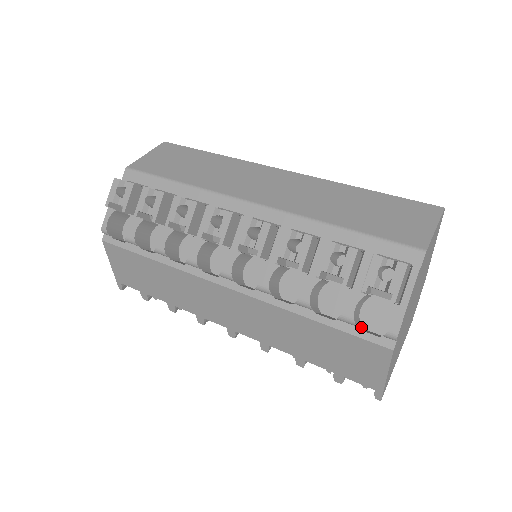
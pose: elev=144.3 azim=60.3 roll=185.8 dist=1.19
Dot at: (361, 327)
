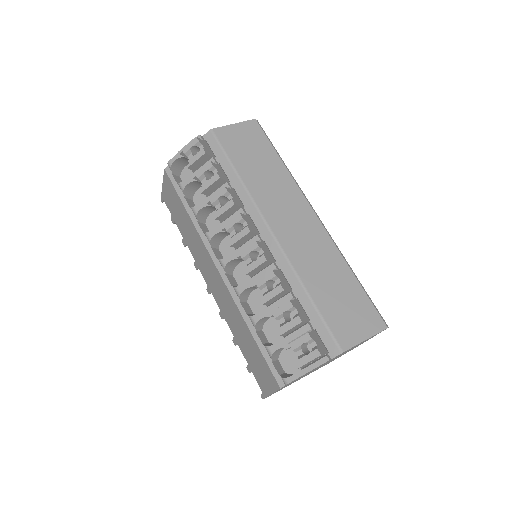
Dot at: (277, 358)
